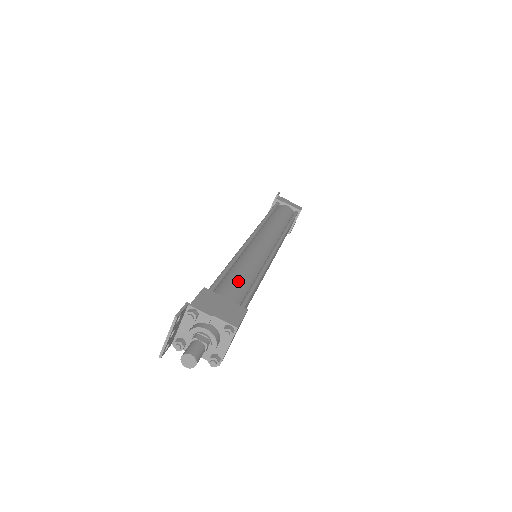
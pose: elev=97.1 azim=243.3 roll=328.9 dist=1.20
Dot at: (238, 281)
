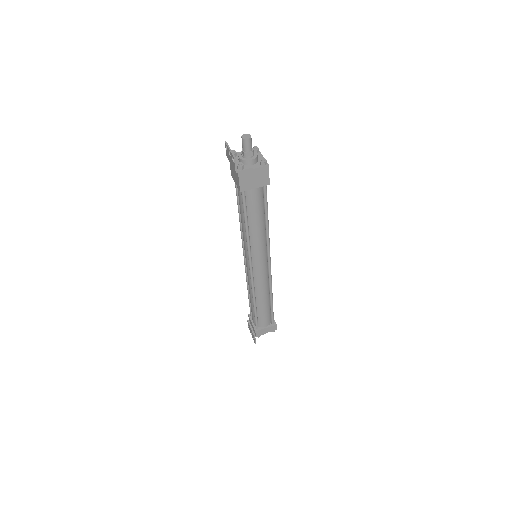
Dot at: occluded
